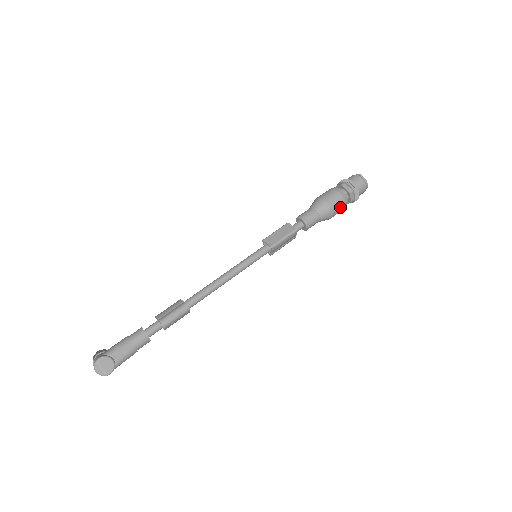
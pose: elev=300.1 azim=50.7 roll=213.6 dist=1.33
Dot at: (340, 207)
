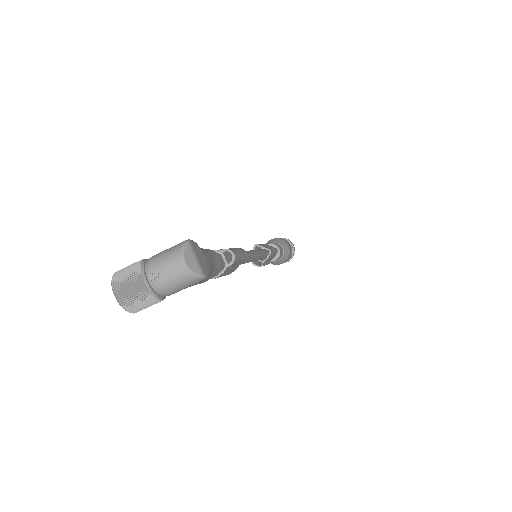
Dot at: (291, 253)
